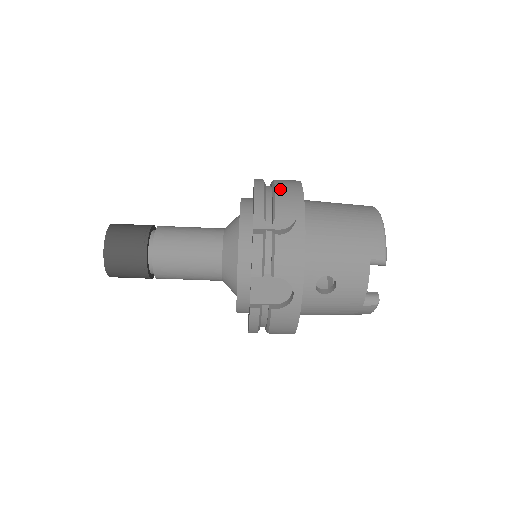
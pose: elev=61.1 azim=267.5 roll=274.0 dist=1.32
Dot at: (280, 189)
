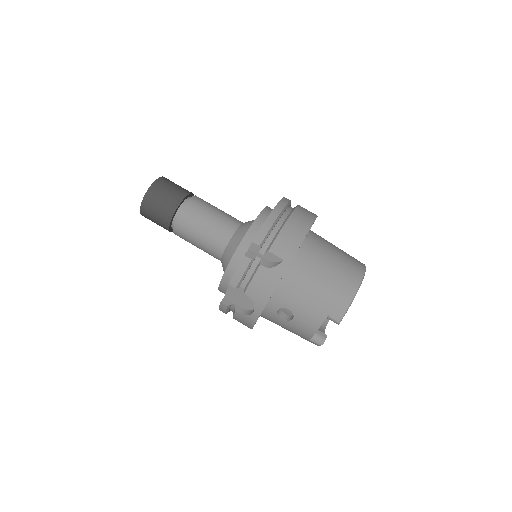
Dot at: (288, 226)
